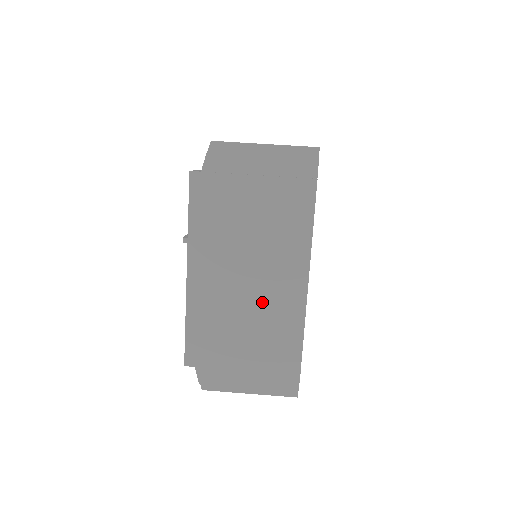
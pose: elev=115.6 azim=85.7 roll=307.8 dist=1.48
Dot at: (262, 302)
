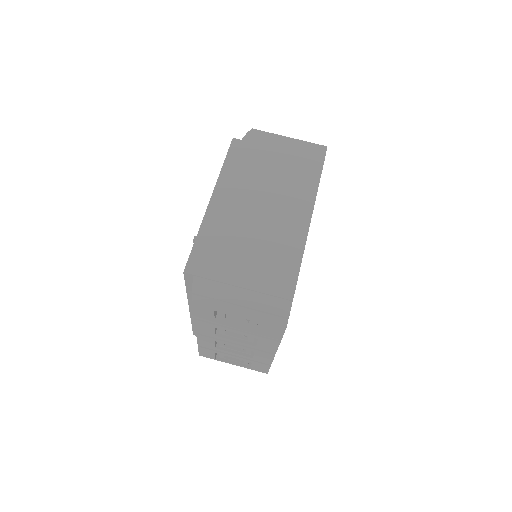
Dot at: (269, 232)
